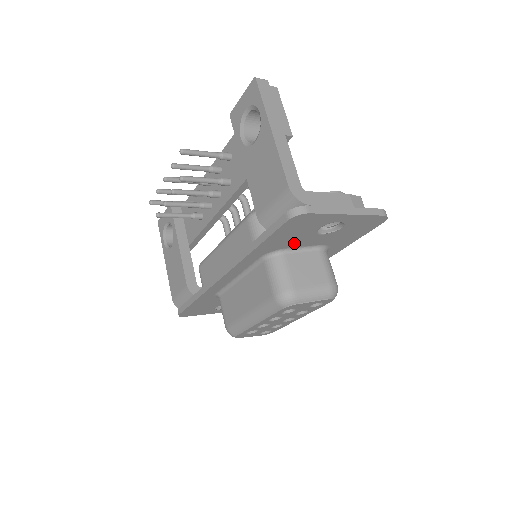
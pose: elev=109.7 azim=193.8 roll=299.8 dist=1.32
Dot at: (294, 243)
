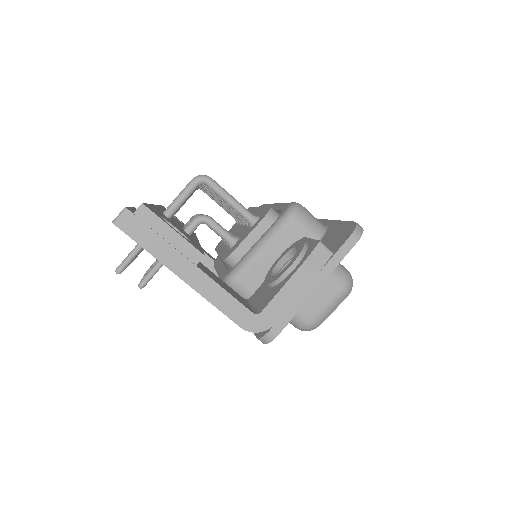
Dot at: occluded
